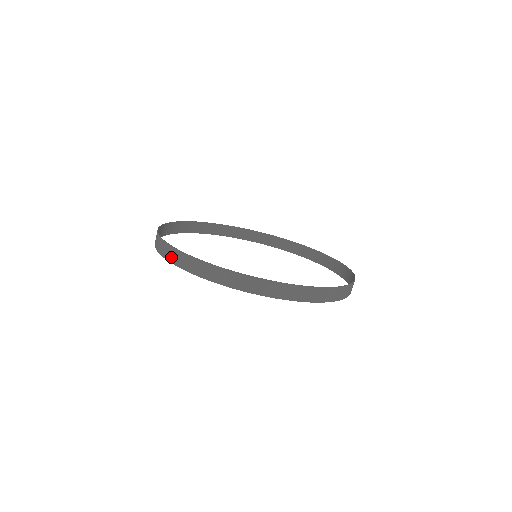
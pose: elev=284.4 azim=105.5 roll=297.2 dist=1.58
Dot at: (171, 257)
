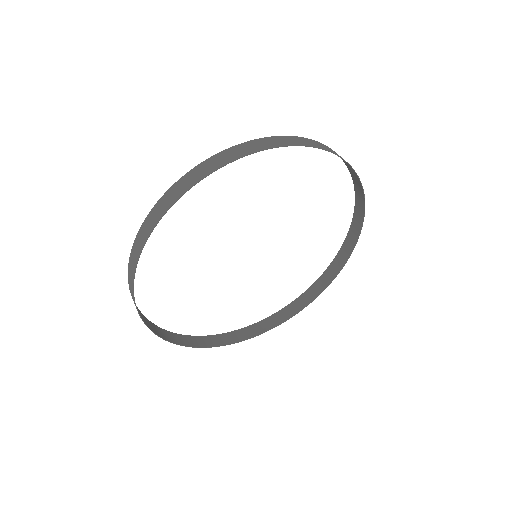
Dot at: (146, 232)
